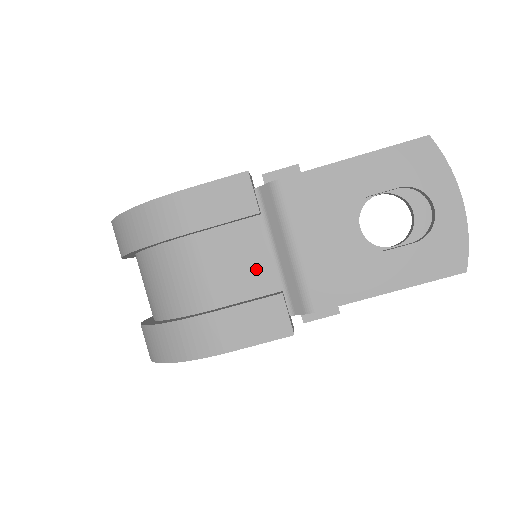
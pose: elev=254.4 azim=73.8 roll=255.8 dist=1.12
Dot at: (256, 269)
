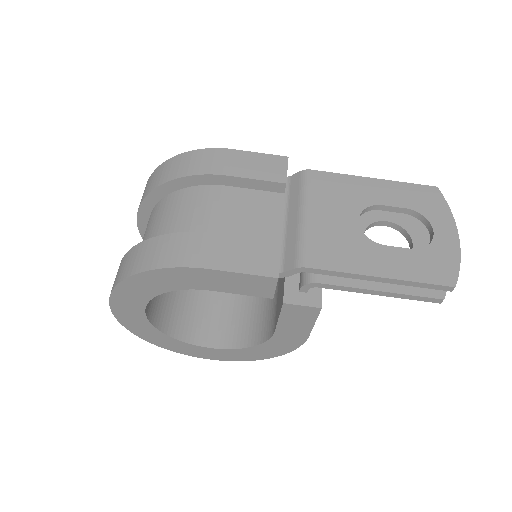
Dot at: (263, 227)
